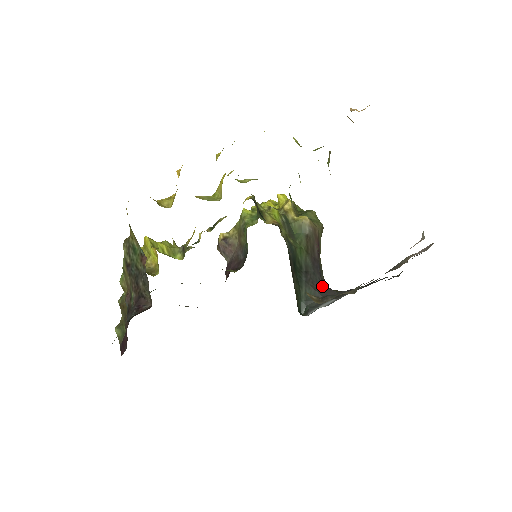
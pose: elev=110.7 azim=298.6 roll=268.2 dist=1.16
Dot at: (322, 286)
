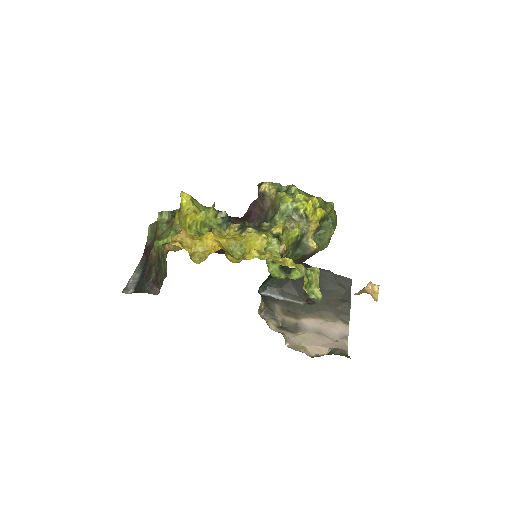
Dot at: (288, 279)
